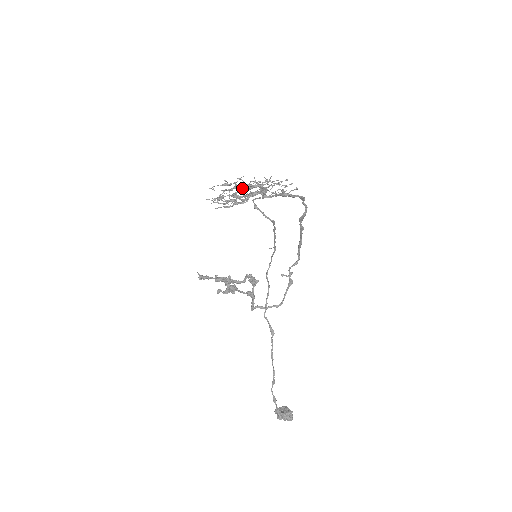
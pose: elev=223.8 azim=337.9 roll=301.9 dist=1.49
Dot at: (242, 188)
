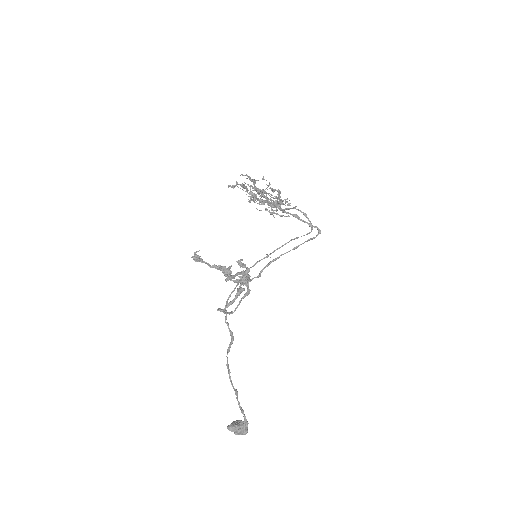
Dot at: occluded
